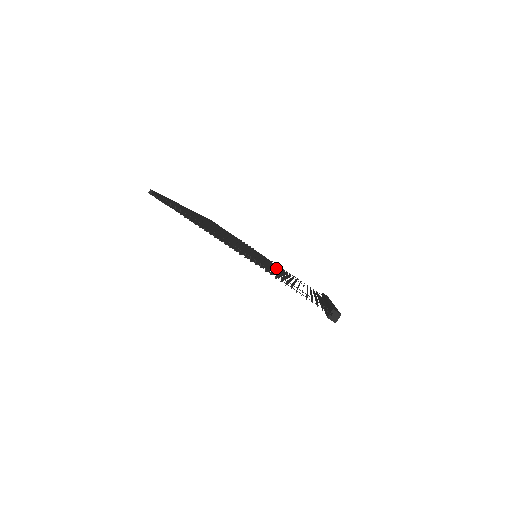
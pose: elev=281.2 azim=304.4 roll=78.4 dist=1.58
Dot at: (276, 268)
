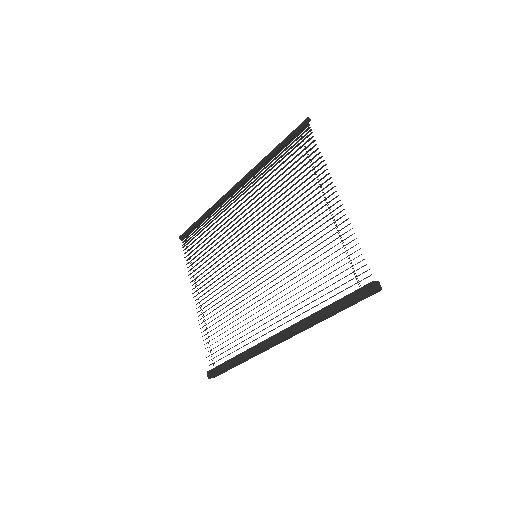
Dot at: (256, 281)
